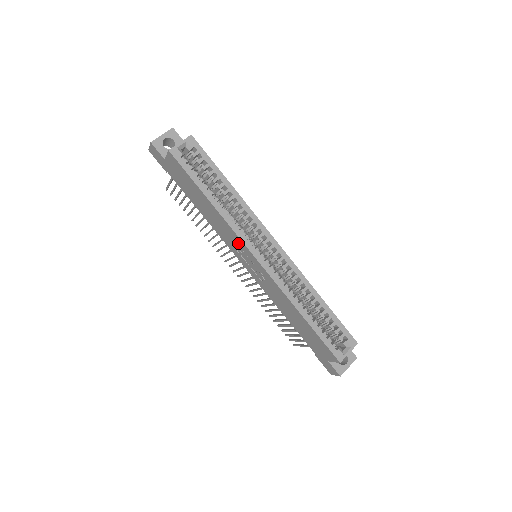
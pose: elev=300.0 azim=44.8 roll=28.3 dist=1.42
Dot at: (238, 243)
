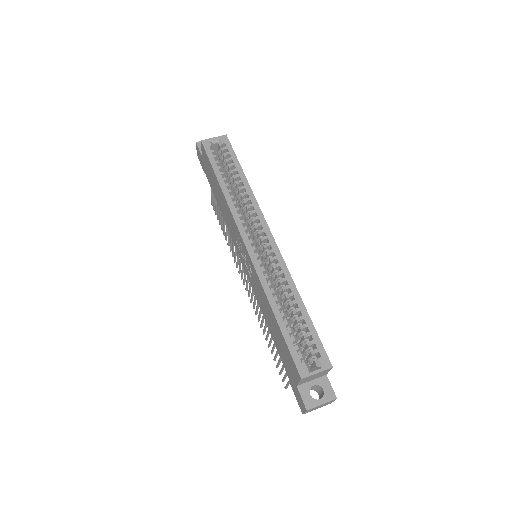
Dot at: (235, 229)
